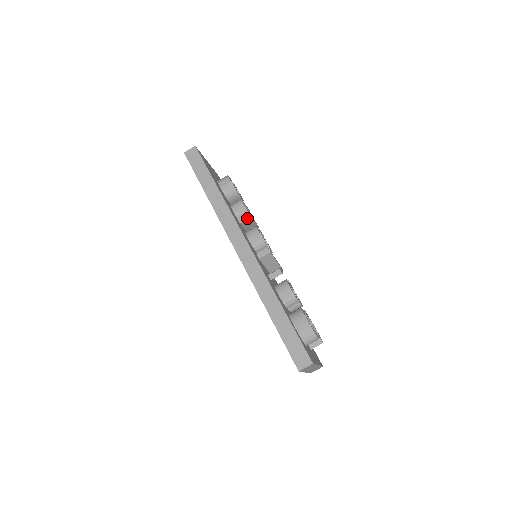
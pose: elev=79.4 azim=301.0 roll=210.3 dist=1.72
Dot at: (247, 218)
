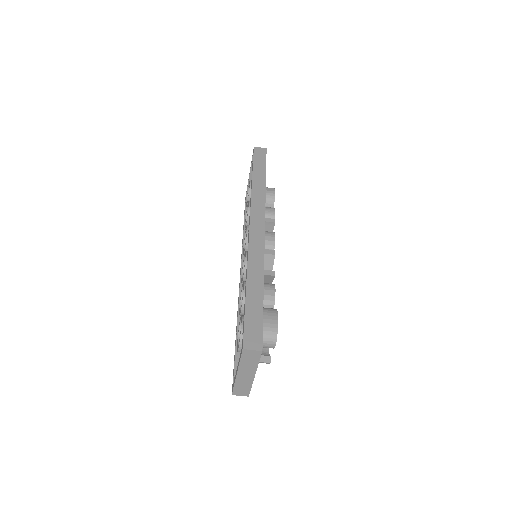
Dot at: (271, 221)
